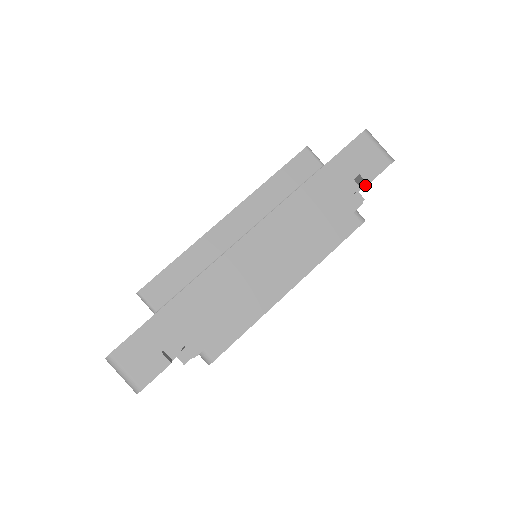
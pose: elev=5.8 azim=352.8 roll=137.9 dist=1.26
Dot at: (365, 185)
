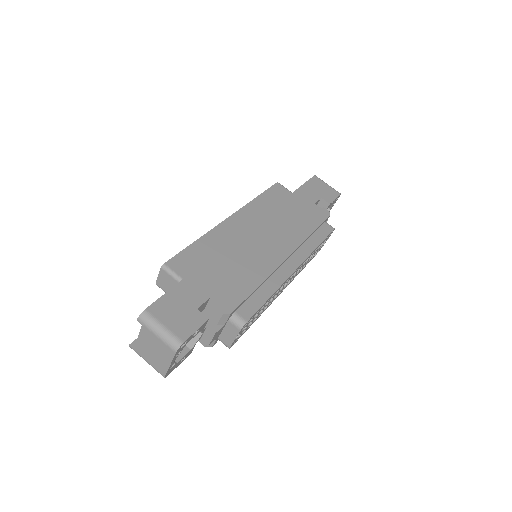
Dot at: (326, 207)
